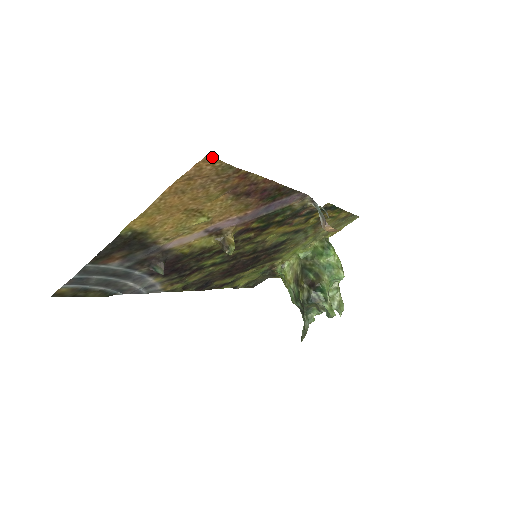
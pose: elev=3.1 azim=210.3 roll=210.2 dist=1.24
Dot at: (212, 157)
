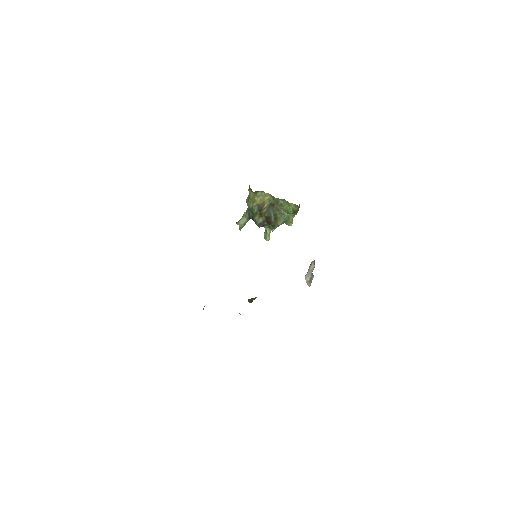
Dot at: occluded
